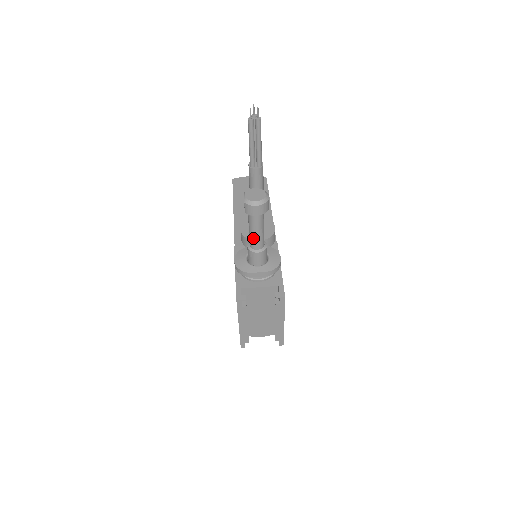
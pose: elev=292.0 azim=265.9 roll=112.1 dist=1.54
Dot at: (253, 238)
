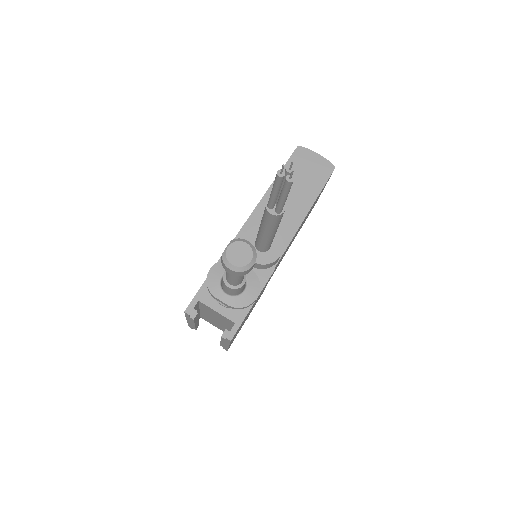
Dot at: (227, 276)
